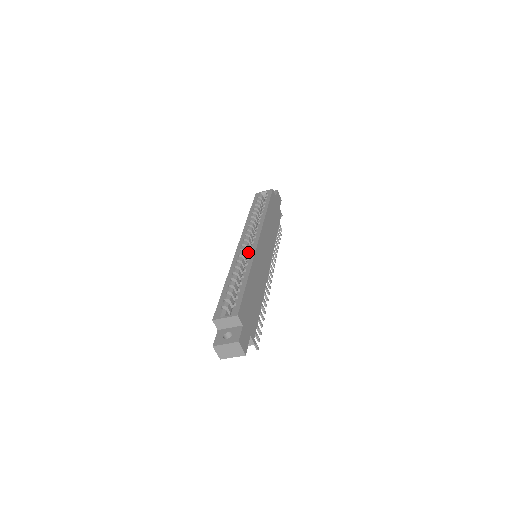
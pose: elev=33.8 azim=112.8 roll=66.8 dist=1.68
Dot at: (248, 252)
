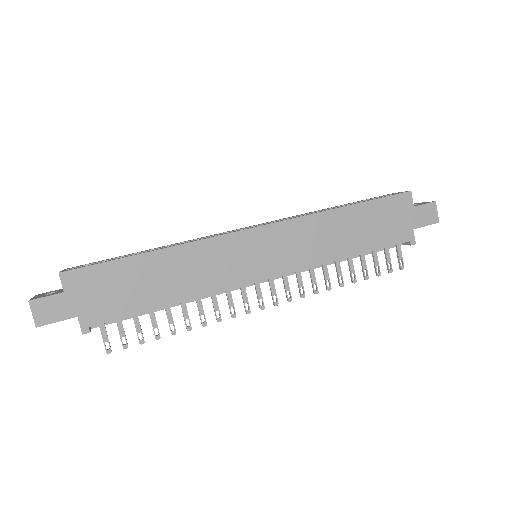
Dot at: occluded
